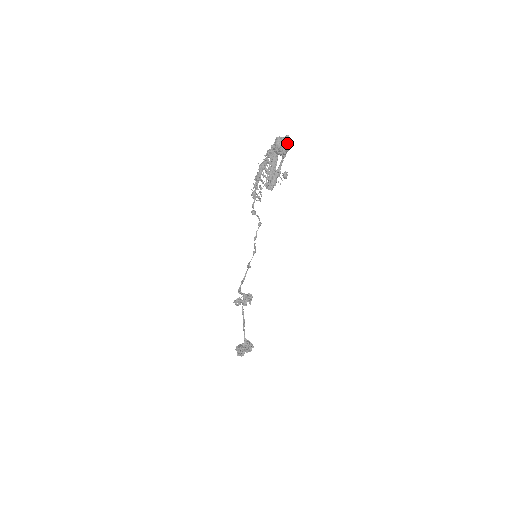
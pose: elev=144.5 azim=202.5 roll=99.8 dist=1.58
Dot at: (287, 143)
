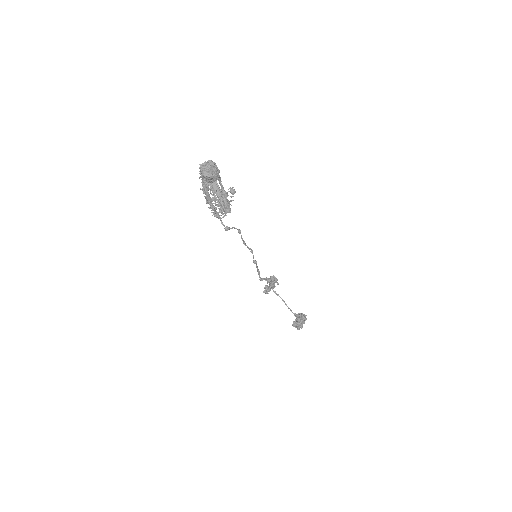
Dot at: (213, 168)
